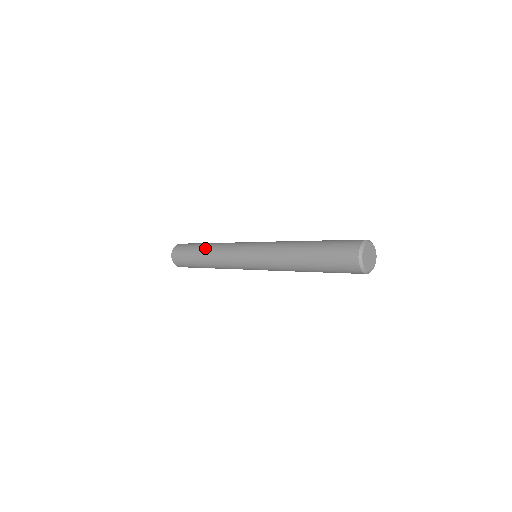
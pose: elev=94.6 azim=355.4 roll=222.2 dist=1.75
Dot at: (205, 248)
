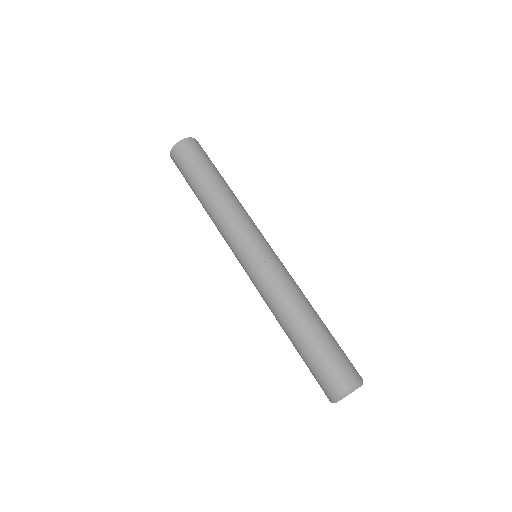
Dot at: (218, 187)
